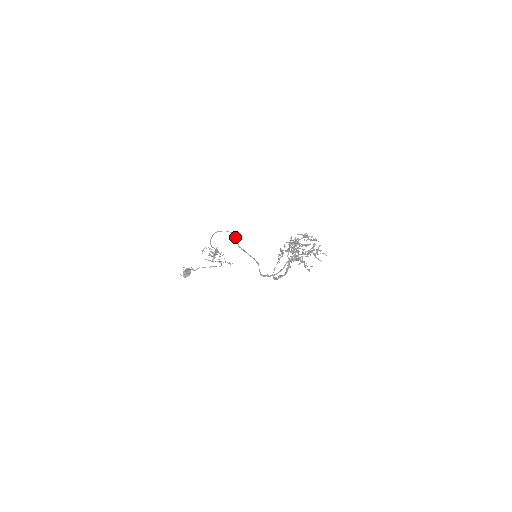
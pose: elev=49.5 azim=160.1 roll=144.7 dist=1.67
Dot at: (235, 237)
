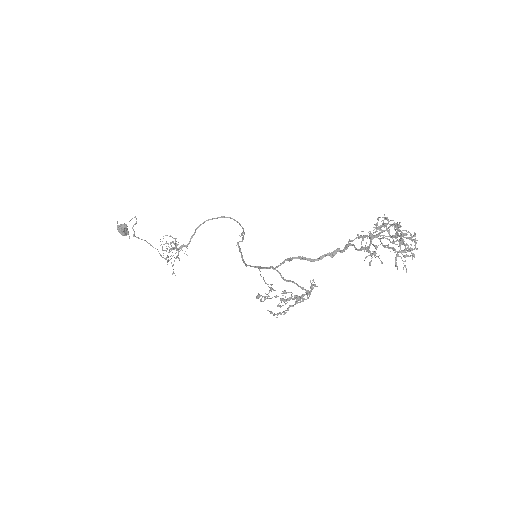
Dot at: (243, 236)
